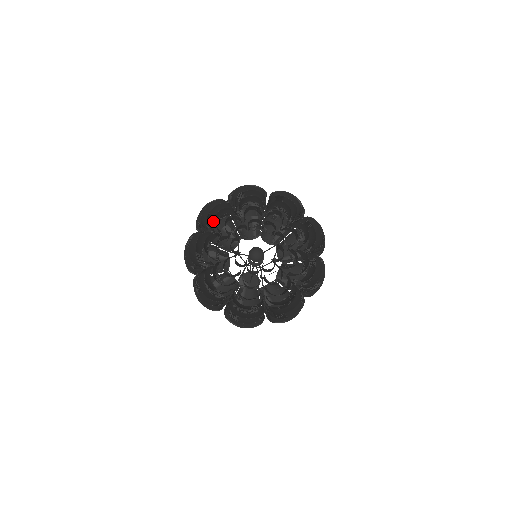
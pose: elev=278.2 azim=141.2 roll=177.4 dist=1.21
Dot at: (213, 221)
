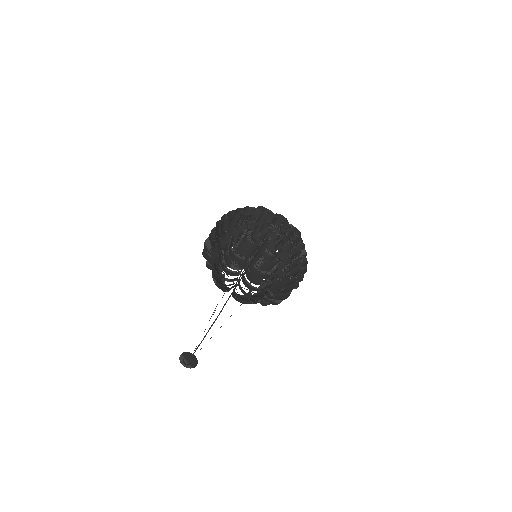
Dot at: occluded
